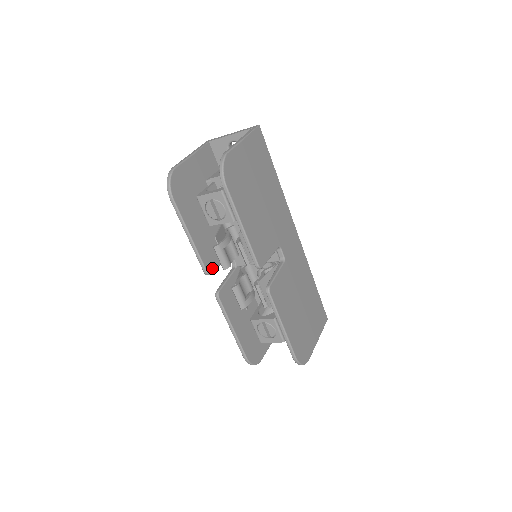
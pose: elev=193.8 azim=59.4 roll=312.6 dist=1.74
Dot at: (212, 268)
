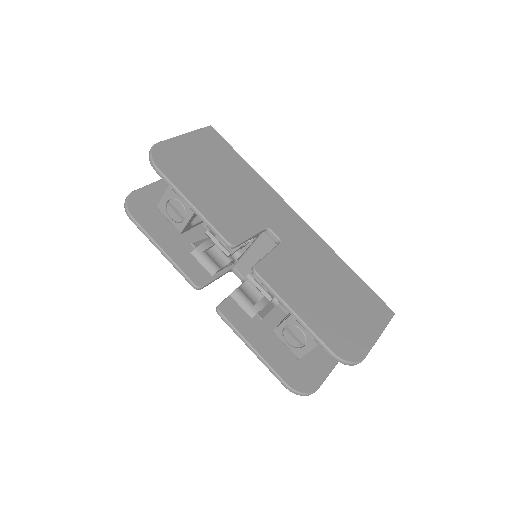
Dot at: (203, 281)
